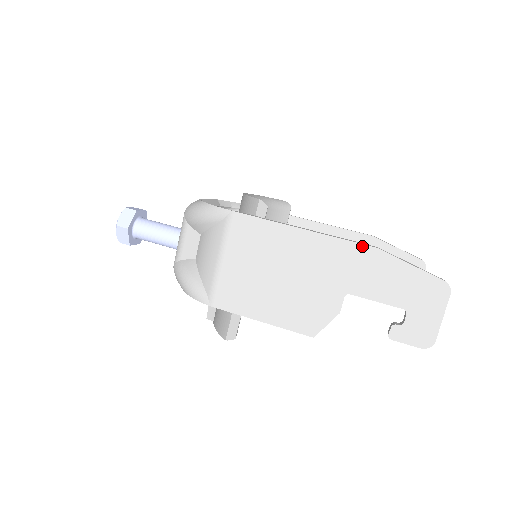
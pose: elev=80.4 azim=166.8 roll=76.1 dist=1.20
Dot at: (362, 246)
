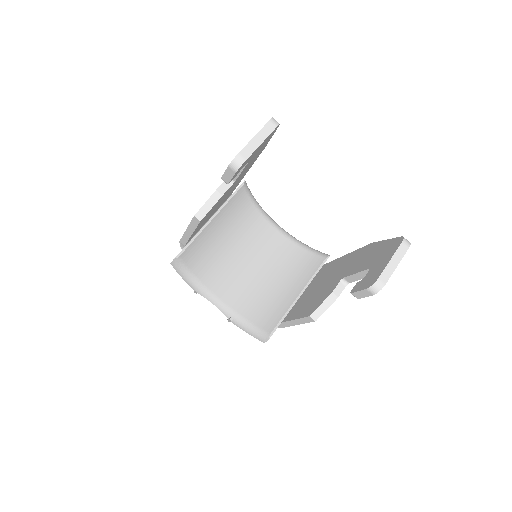
Dot at: occluded
